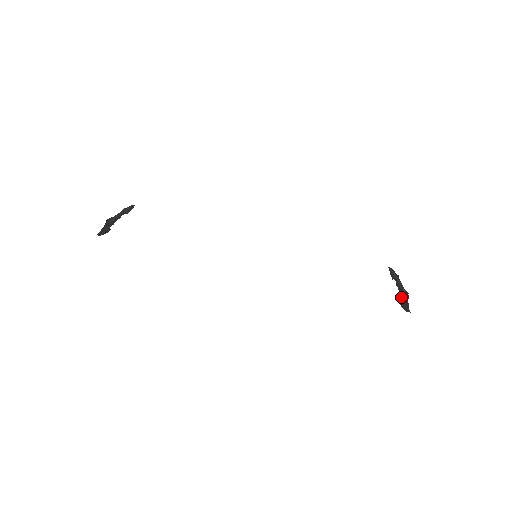
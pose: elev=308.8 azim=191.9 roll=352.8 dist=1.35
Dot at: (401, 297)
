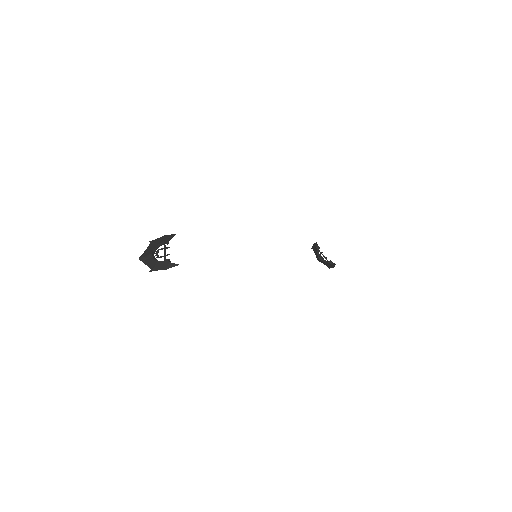
Dot at: (327, 260)
